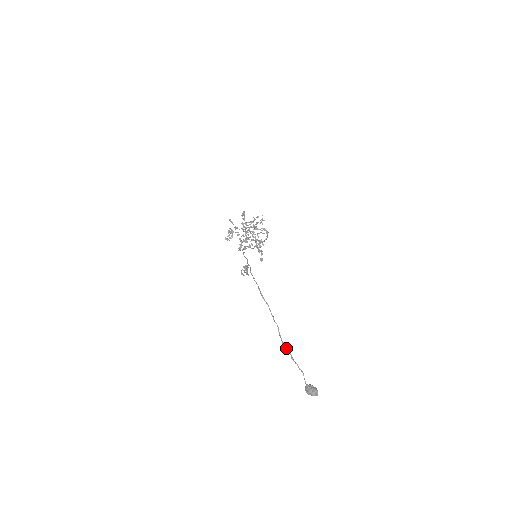
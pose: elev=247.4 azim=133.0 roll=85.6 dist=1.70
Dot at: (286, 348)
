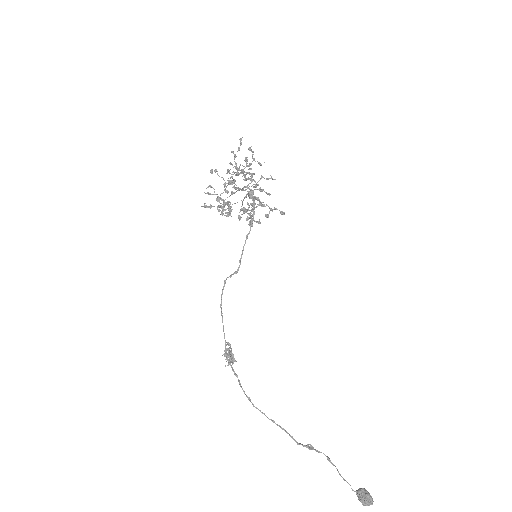
Dot at: (315, 450)
